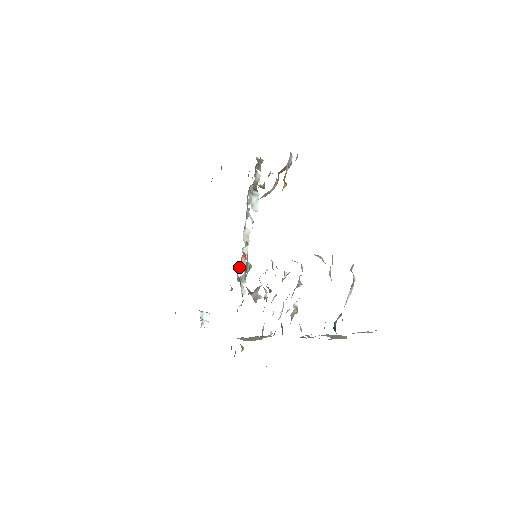
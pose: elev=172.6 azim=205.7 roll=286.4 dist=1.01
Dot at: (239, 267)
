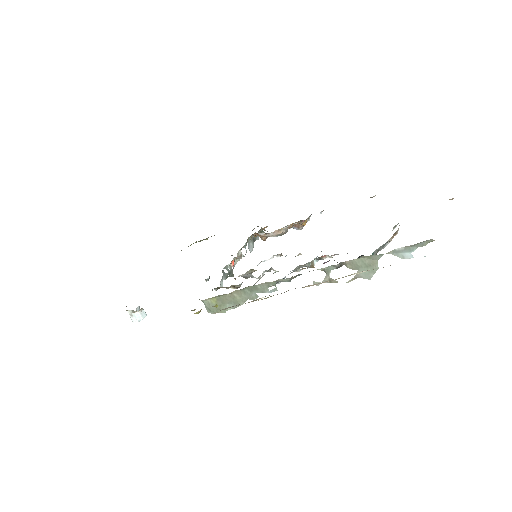
Dot at: (227, 265)
